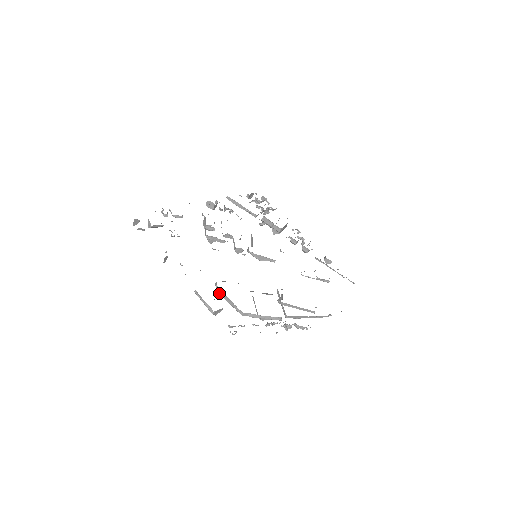
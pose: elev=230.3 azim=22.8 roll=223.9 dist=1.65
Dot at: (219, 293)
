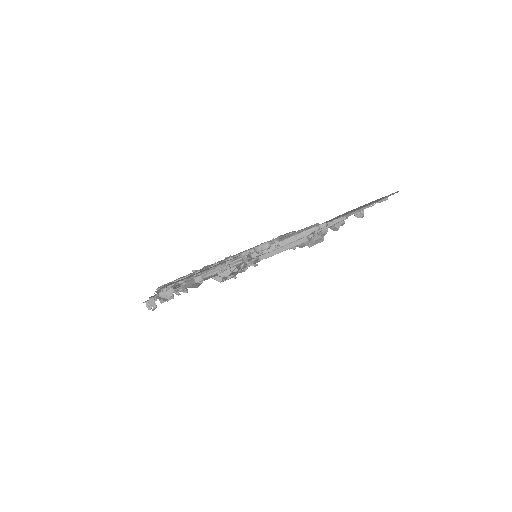
Dot at: occluded
